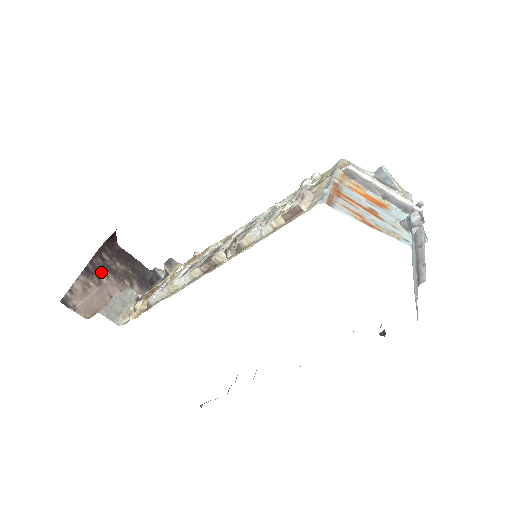
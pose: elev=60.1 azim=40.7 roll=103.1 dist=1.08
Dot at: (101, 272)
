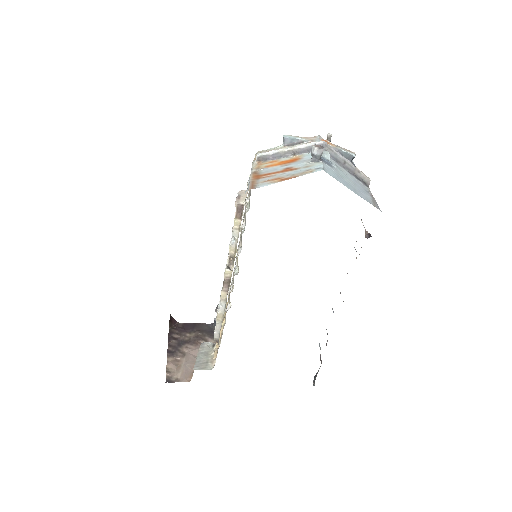
Dot at: (180, 347)
